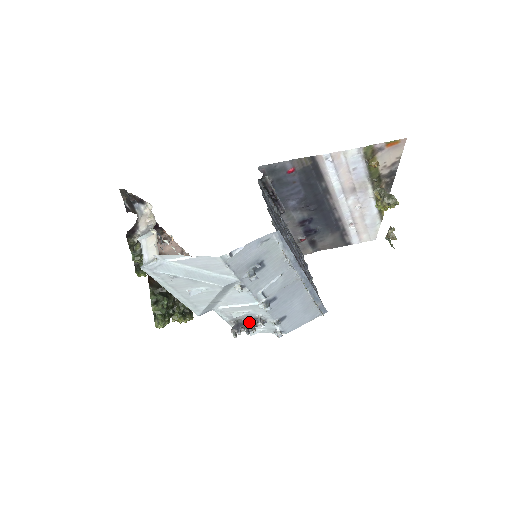
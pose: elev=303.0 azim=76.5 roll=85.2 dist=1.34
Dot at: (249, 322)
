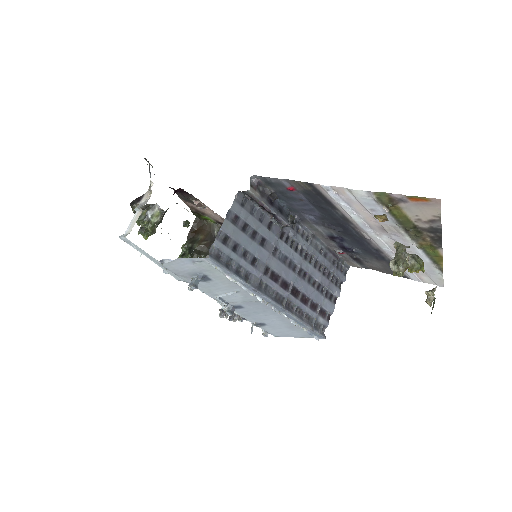
Dot at: occluded
